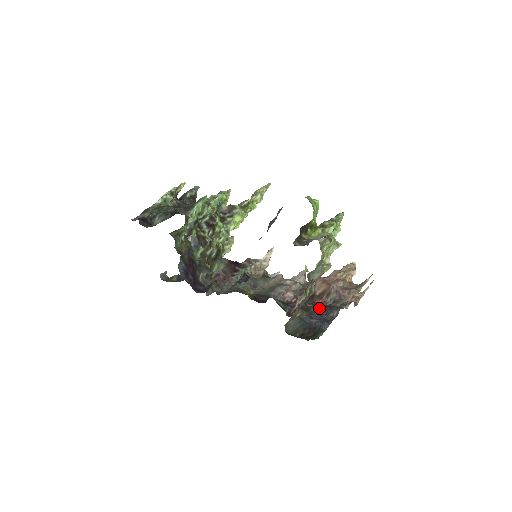
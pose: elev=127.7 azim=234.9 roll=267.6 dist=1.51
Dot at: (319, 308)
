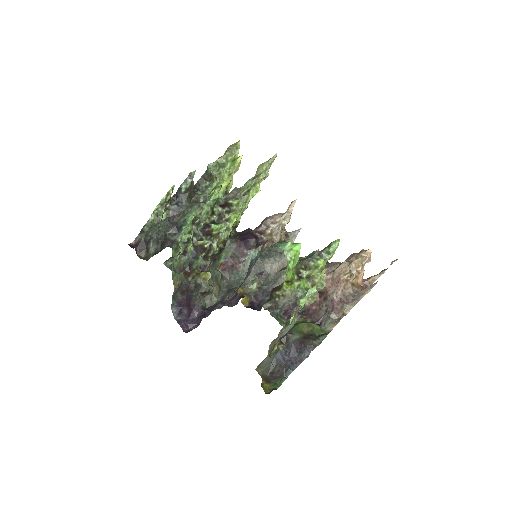
Dot at: (296, 342)
